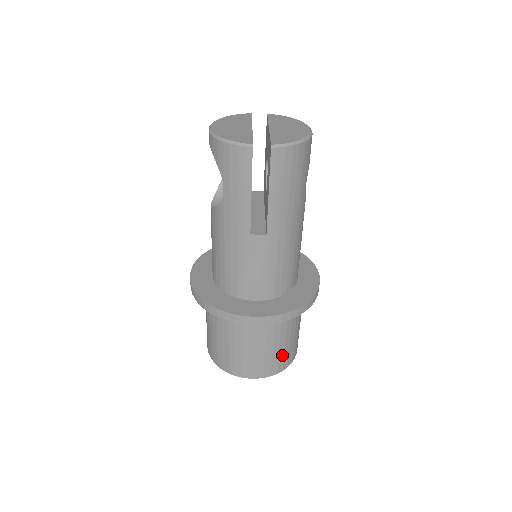
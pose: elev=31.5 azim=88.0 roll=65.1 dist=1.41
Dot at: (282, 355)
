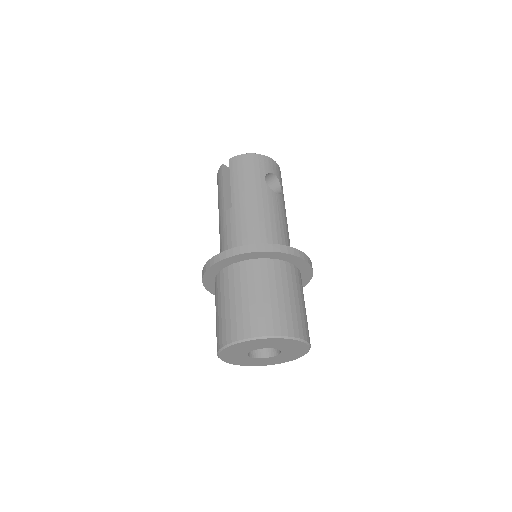
Dot at: (255, 314)
